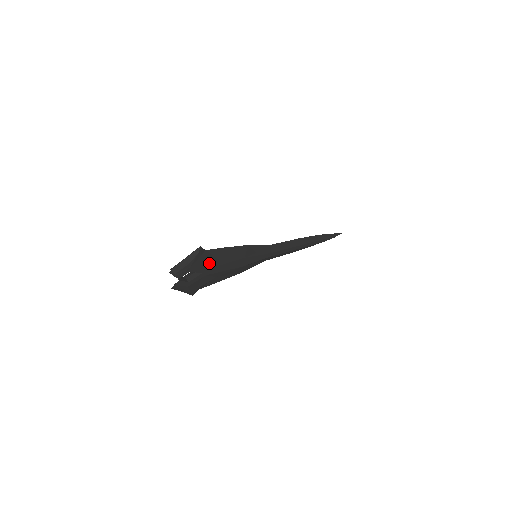
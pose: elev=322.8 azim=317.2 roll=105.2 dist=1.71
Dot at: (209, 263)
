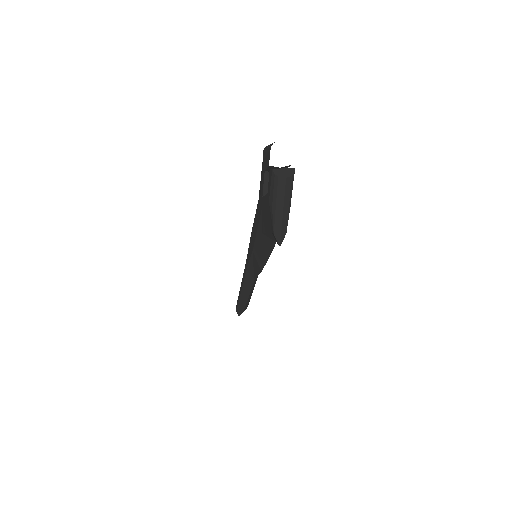
Dot at: occluded
